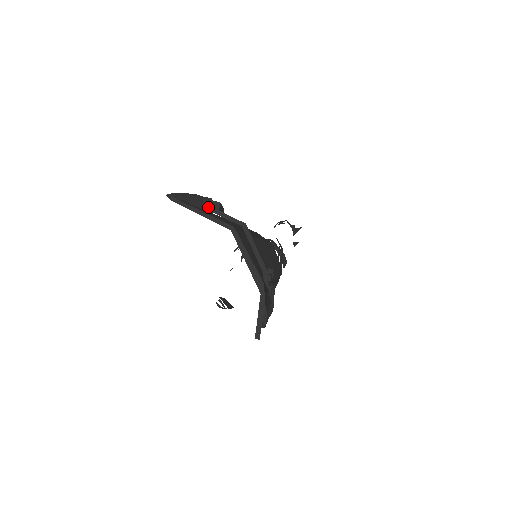
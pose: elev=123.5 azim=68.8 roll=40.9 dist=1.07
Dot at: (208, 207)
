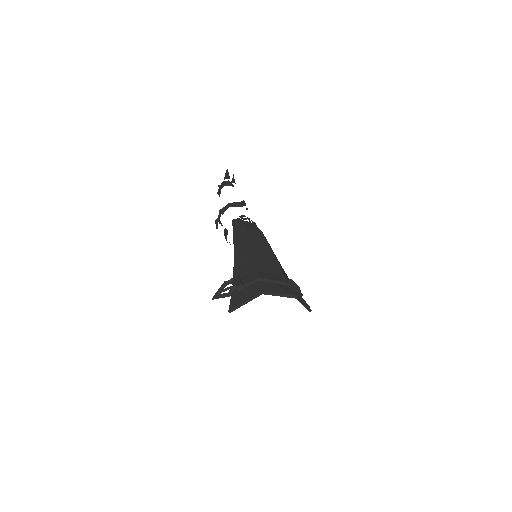
Dot at: (238, 290)
